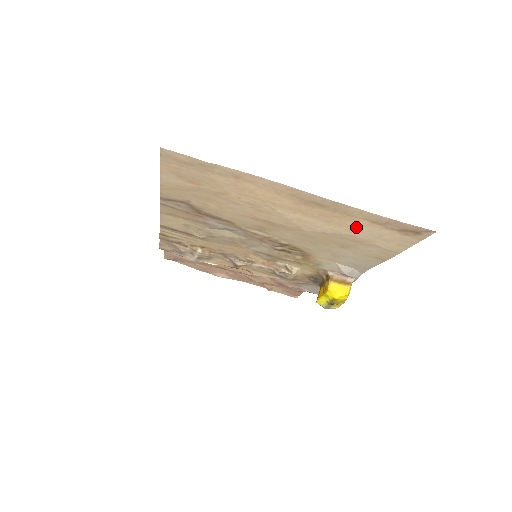
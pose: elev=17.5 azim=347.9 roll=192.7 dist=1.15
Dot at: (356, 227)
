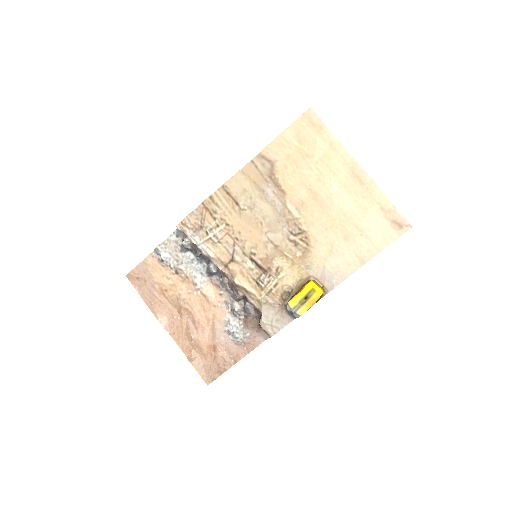
Dot at: (369, 211)
